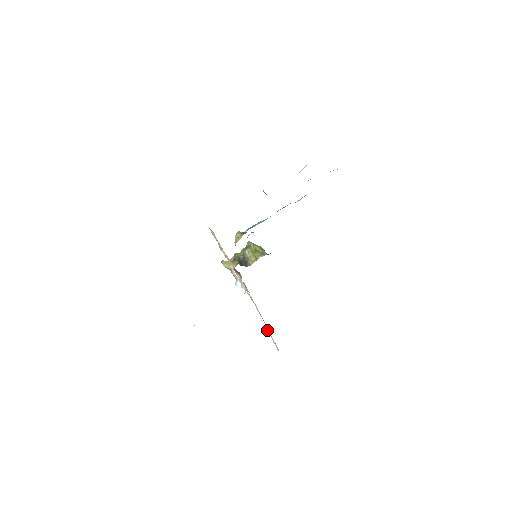
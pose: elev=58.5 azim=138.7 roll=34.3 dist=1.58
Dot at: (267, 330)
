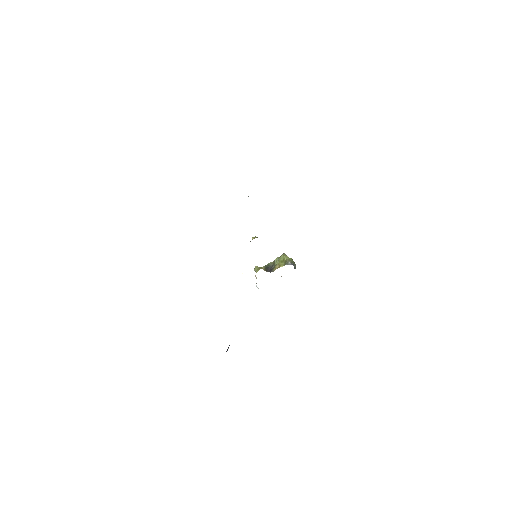
Dot at: occluded
